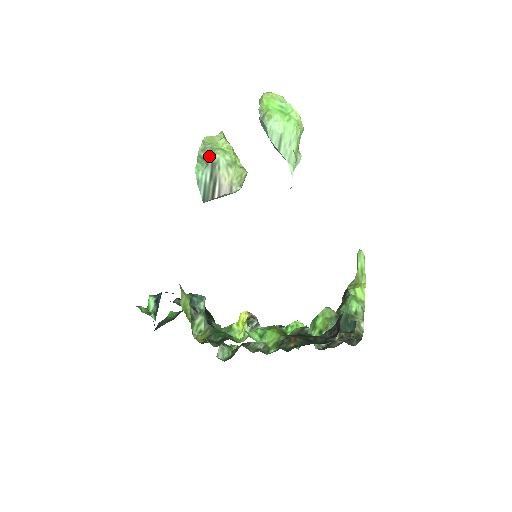
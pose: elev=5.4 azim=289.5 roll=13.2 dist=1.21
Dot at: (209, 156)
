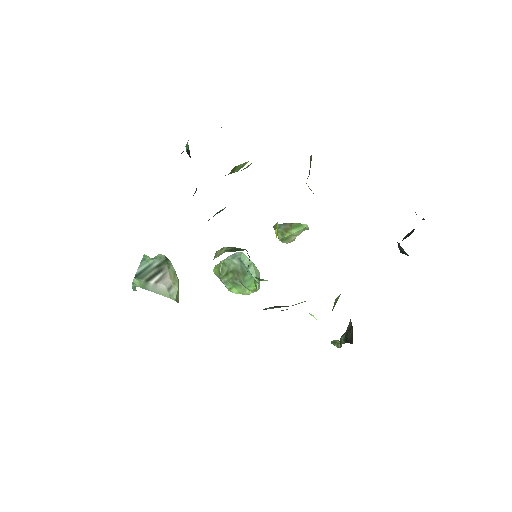
Dot at: (164, 255)
